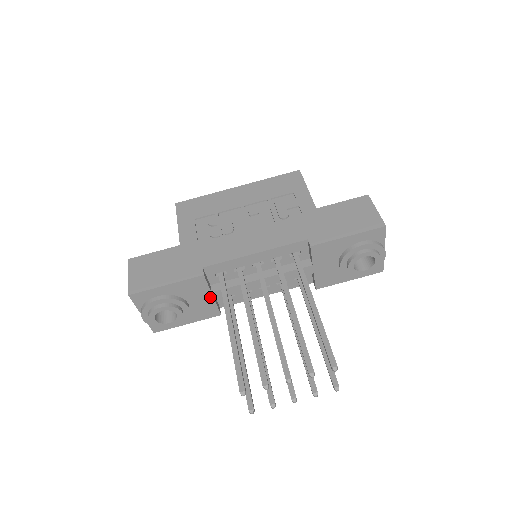
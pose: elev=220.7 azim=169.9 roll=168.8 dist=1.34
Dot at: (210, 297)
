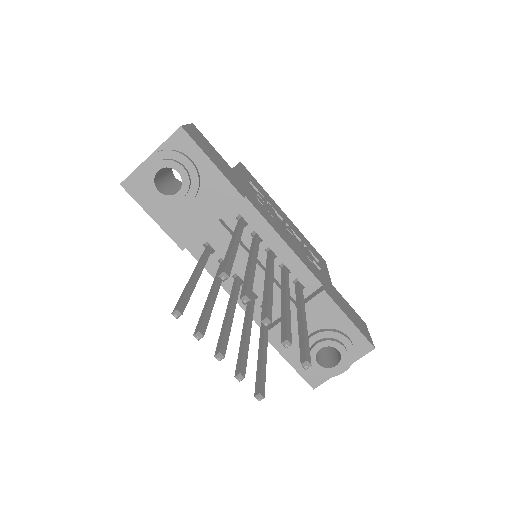
Dot at: (210, 223)
